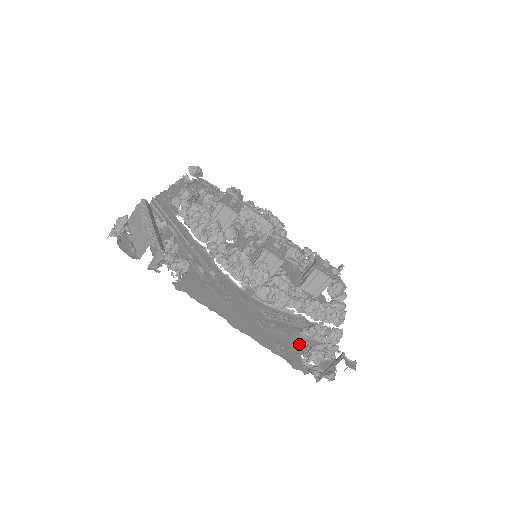
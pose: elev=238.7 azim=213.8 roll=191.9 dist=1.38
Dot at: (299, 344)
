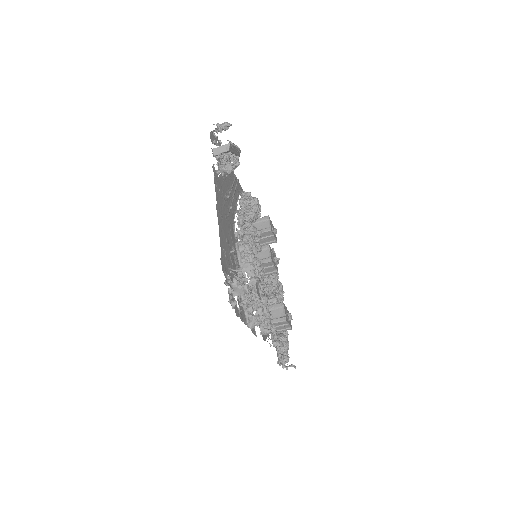
Dot at: occluded
